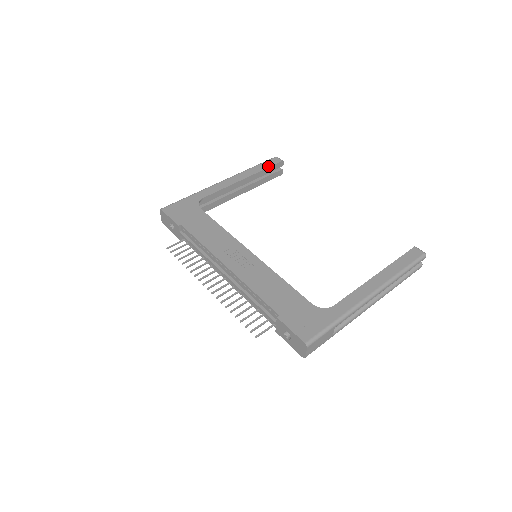
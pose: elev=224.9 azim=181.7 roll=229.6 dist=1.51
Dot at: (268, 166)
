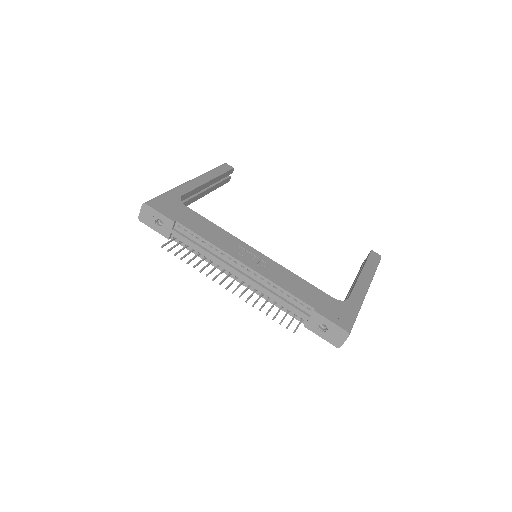
Dot at: (224, 171)
